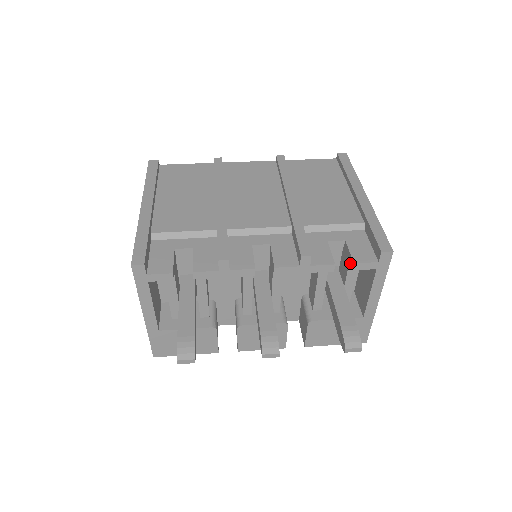
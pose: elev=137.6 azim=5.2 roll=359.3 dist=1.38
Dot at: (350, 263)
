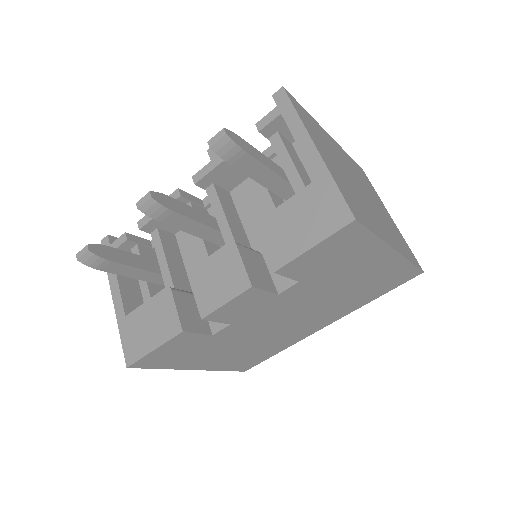
Dot at: (263, 135)
